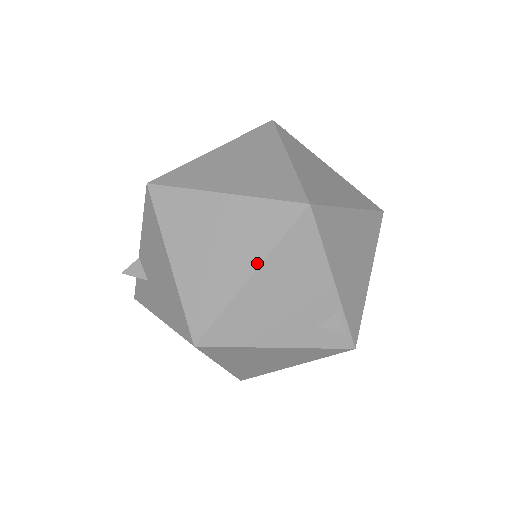
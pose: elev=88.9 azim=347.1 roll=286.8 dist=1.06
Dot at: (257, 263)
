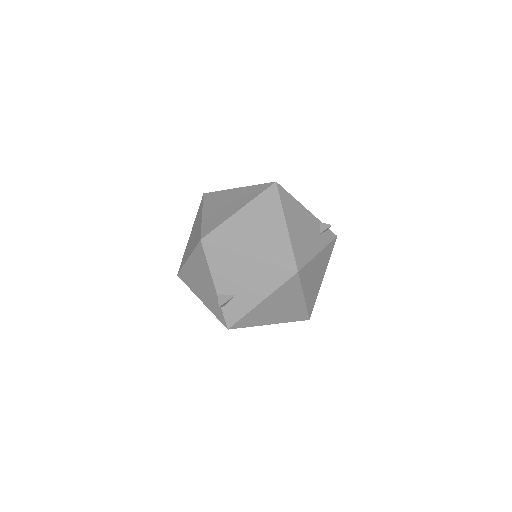
Dot at: (283, 218)
